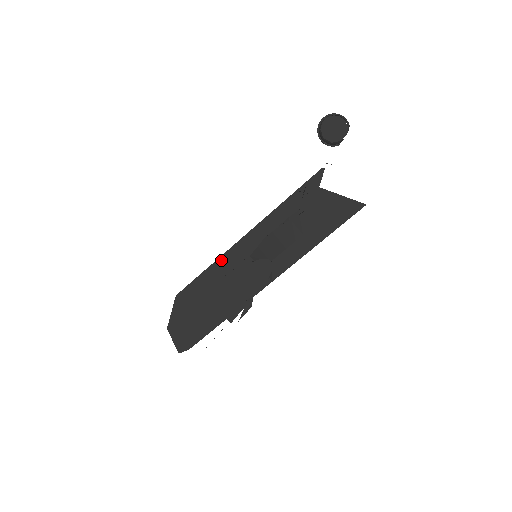
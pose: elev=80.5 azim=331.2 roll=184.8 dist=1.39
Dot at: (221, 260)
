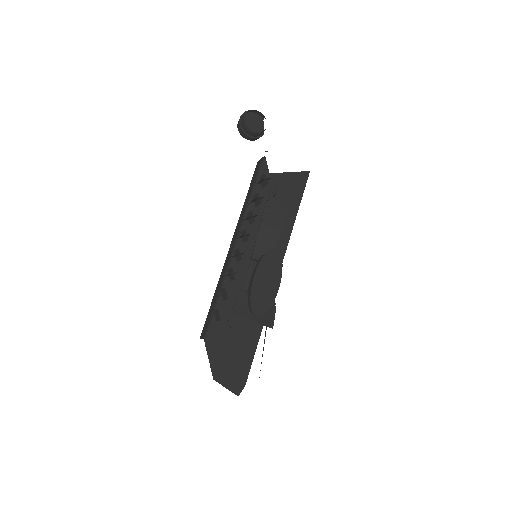
Dot at: (227, 279)
